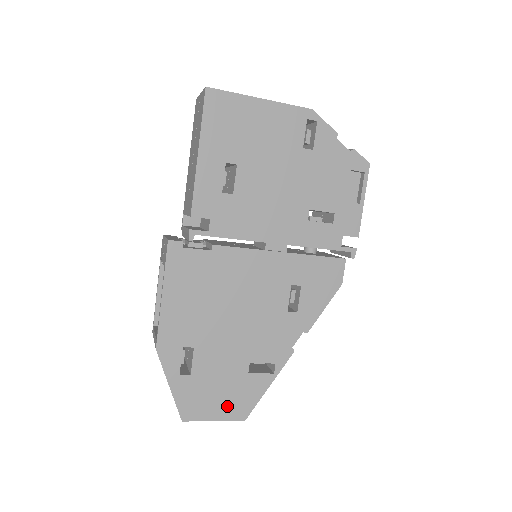
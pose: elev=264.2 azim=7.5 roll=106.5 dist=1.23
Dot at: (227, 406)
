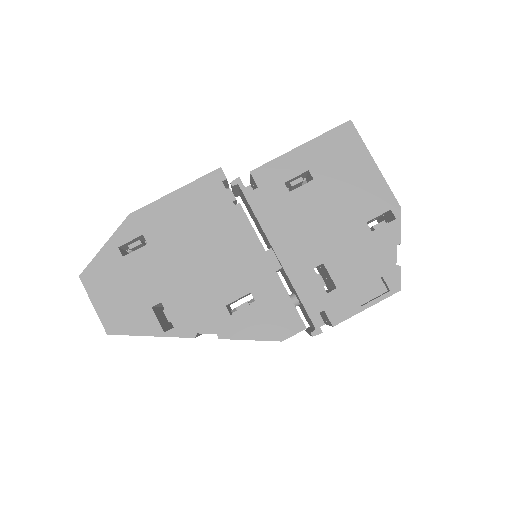
Dot at: (112, 308)
